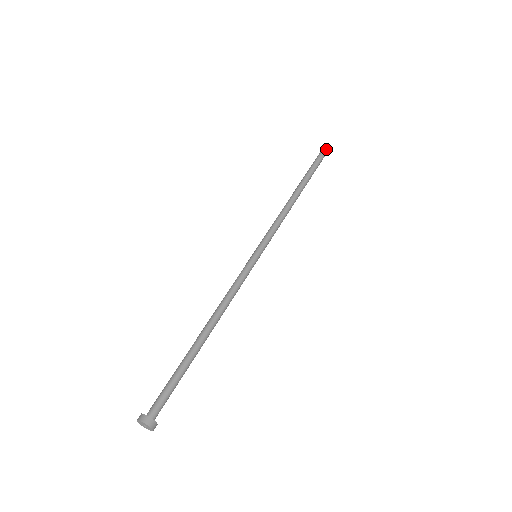
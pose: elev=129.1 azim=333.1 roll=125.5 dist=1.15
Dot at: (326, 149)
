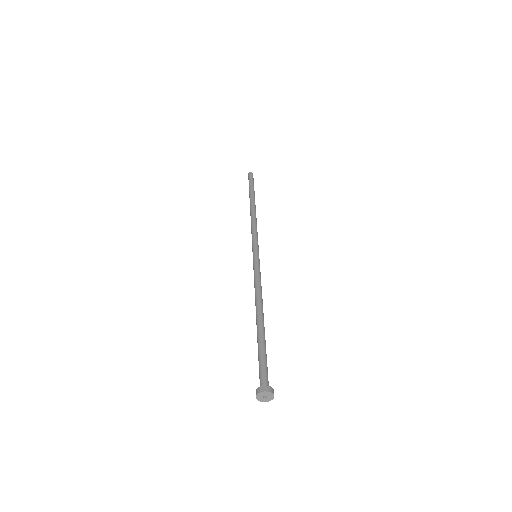
Dot at: occluded
